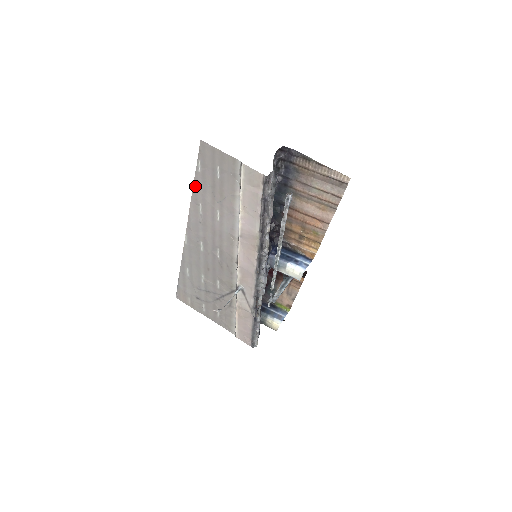
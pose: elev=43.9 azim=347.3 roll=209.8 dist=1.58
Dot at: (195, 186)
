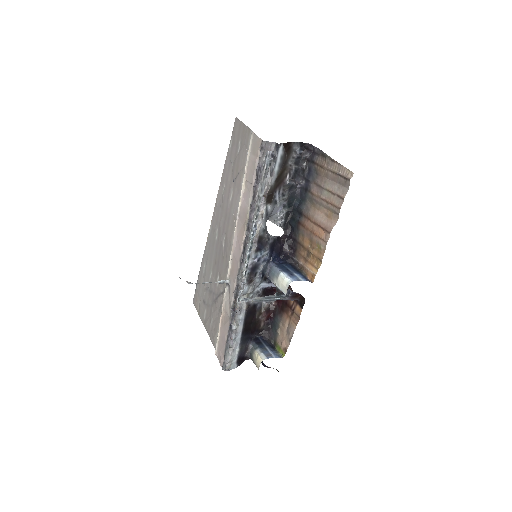
Dot at: (225, 166)
